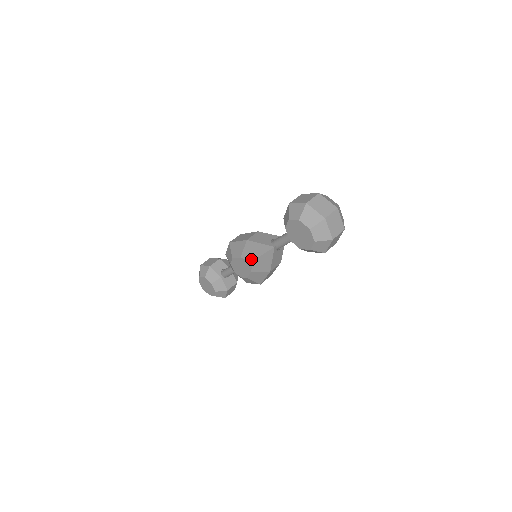
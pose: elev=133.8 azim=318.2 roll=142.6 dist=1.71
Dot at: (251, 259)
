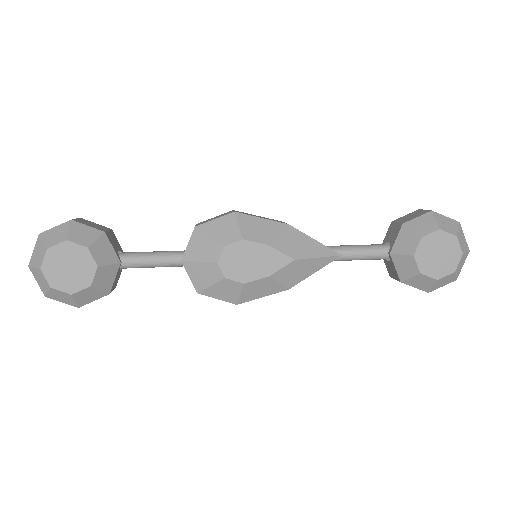
Dot at: (293, 256)
